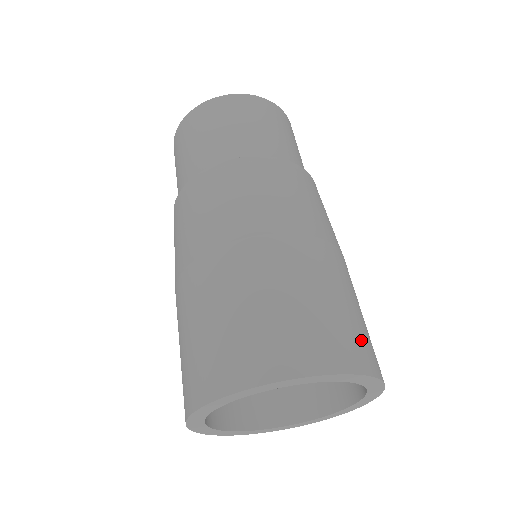
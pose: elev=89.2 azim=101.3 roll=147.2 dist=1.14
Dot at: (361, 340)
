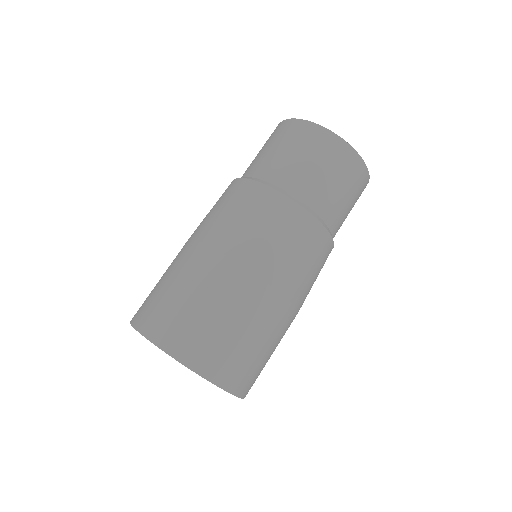
Dot at: (257, 377)
